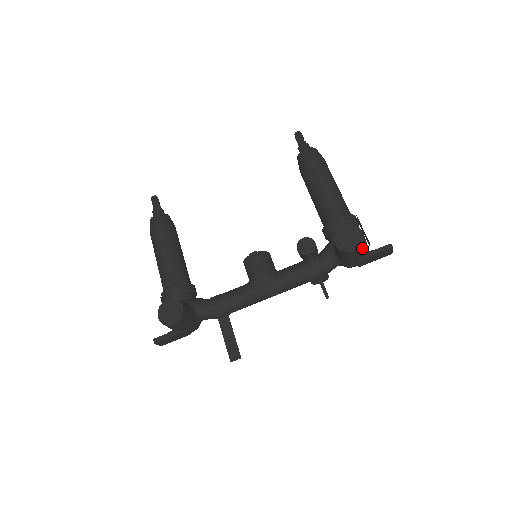
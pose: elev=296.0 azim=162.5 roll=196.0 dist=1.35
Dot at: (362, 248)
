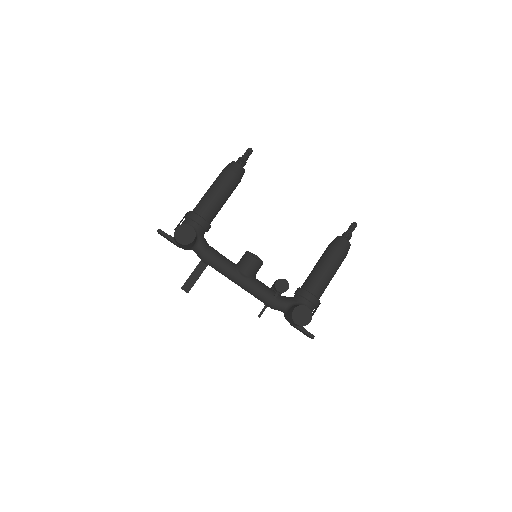
Dot at: occluded
